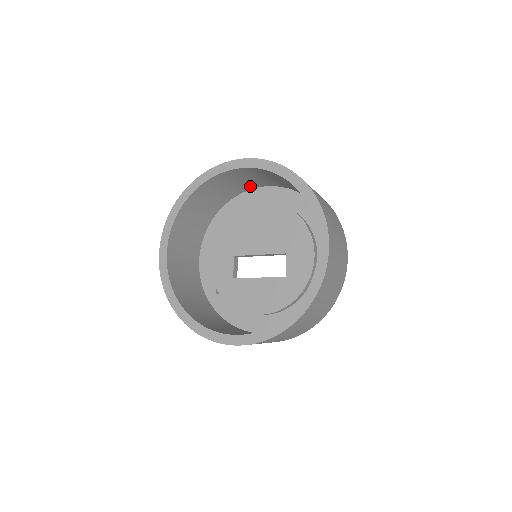
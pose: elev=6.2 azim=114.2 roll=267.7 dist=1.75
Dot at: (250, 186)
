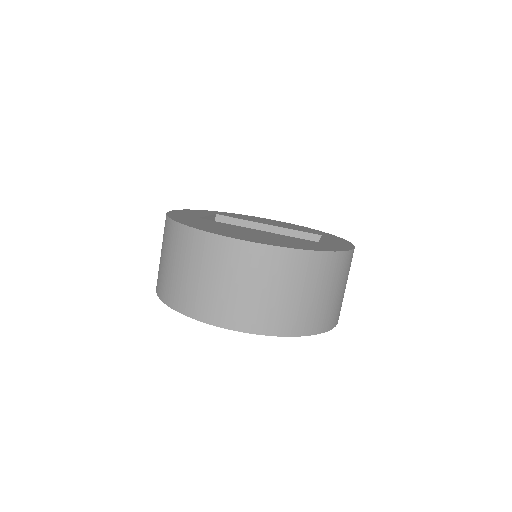
Dot at: occluded
